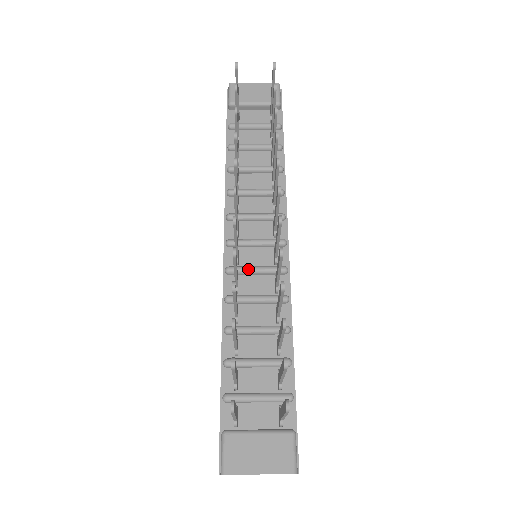
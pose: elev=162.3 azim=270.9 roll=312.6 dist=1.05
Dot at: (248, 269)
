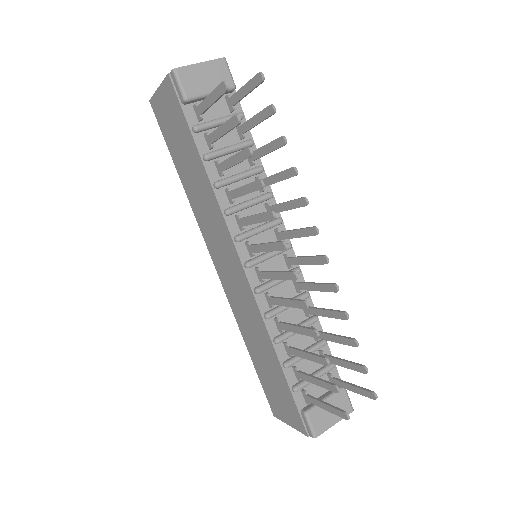
Dot at: (274, 284)
